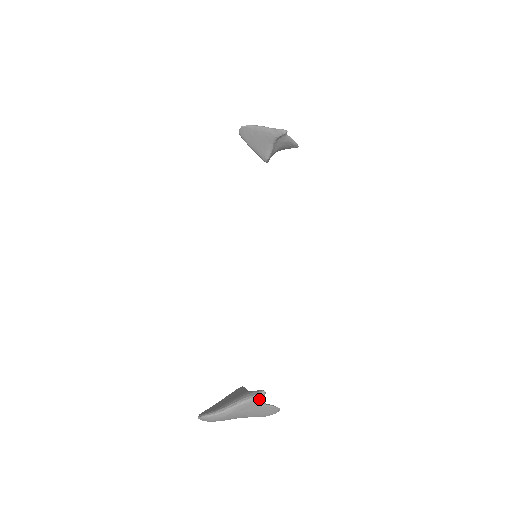
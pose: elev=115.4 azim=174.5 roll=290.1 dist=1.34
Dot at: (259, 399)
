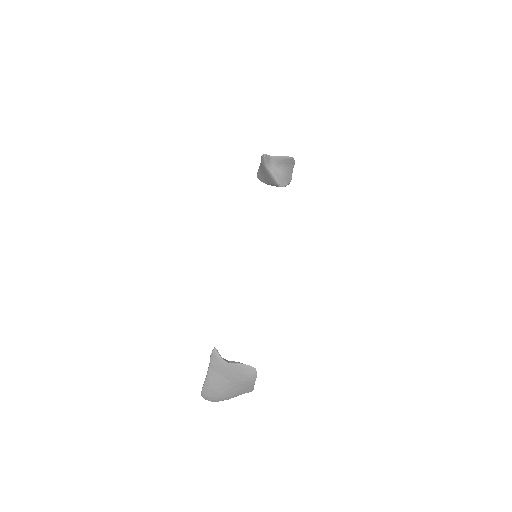
Dot at: (216, 357)
